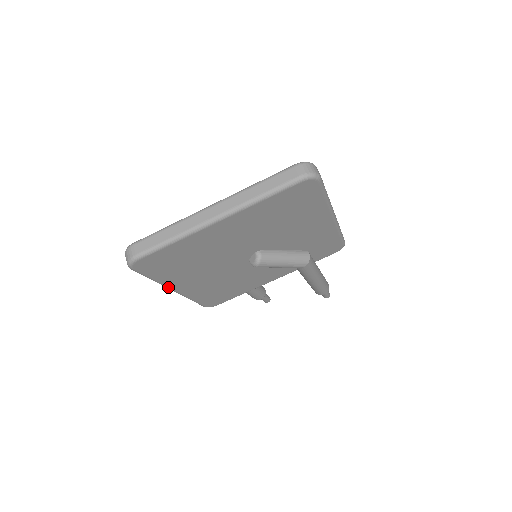
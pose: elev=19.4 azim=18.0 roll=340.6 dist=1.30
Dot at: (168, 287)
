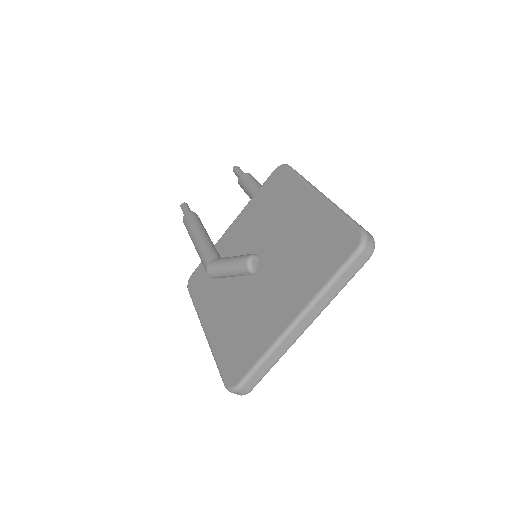
Dot at: occluded
